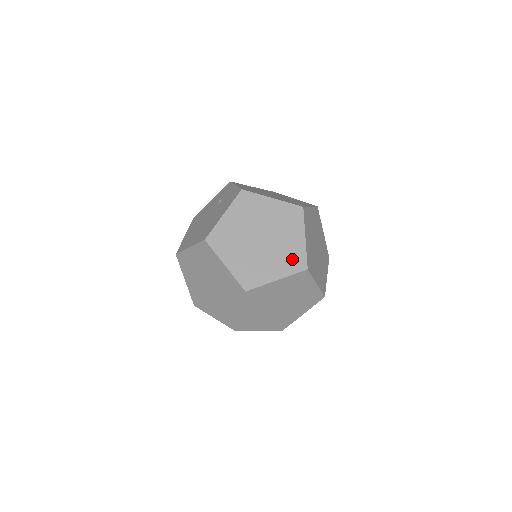
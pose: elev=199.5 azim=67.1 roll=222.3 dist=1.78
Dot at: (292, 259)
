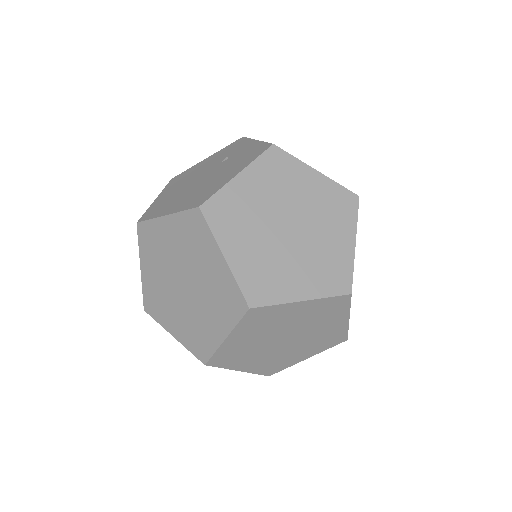
Dot at: (331, 272)
